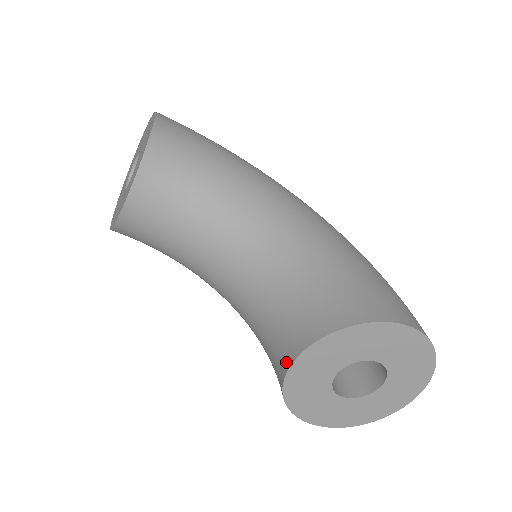
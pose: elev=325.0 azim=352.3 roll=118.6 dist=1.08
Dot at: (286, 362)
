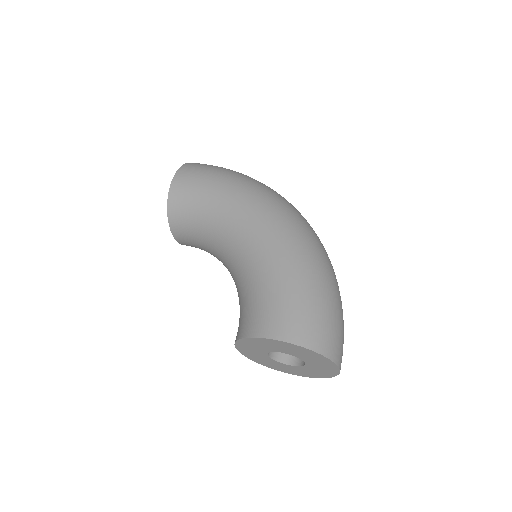
Dot at: occluded
